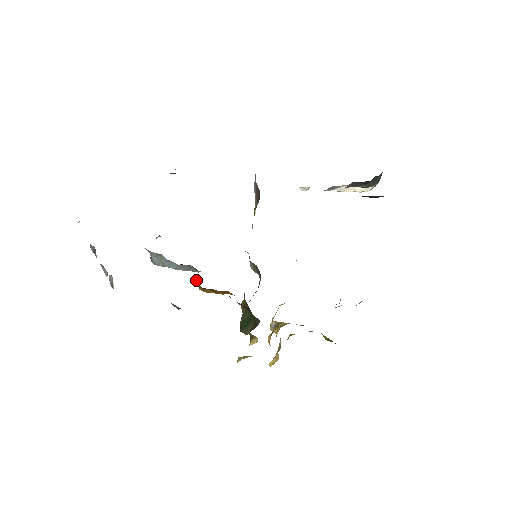
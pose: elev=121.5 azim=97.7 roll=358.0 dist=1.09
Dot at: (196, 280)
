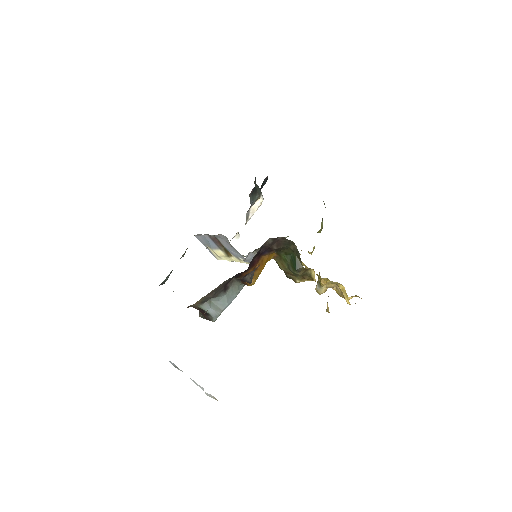
Dot at: occluded
